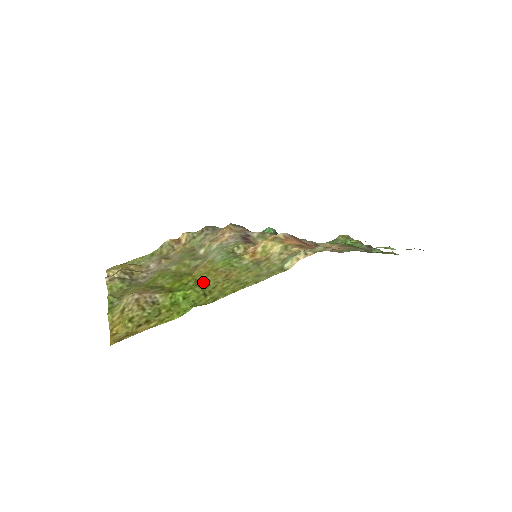
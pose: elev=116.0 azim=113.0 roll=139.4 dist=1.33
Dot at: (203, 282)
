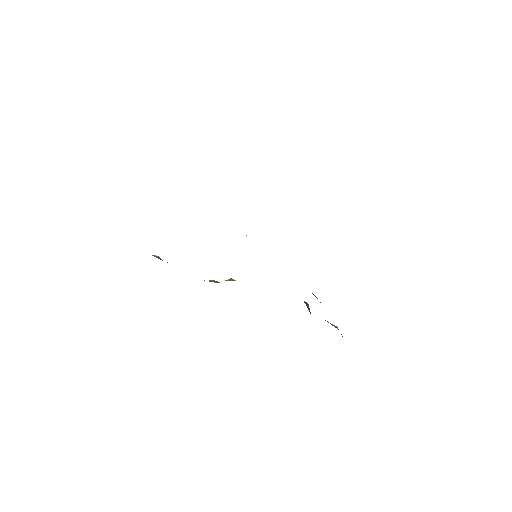
Dot at: occluded
